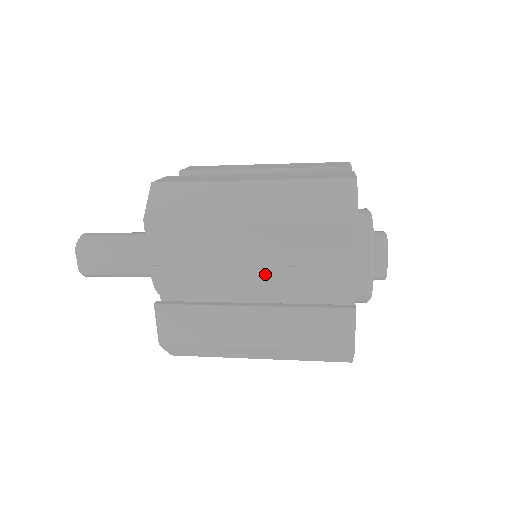
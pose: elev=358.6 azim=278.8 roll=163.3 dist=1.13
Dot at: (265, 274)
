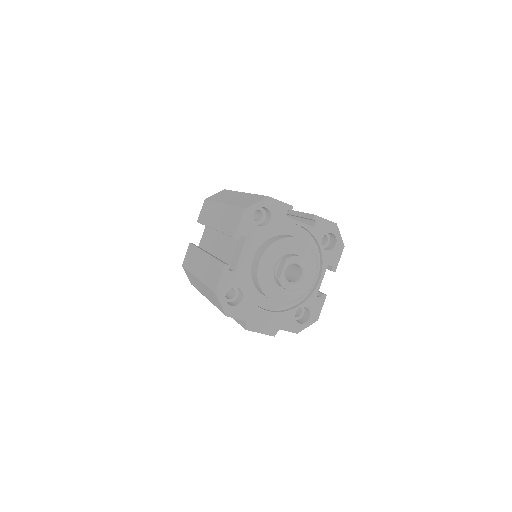
Dot at: (223, 242)
